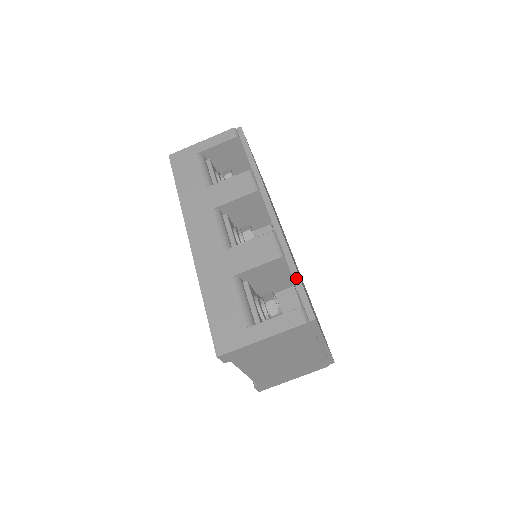
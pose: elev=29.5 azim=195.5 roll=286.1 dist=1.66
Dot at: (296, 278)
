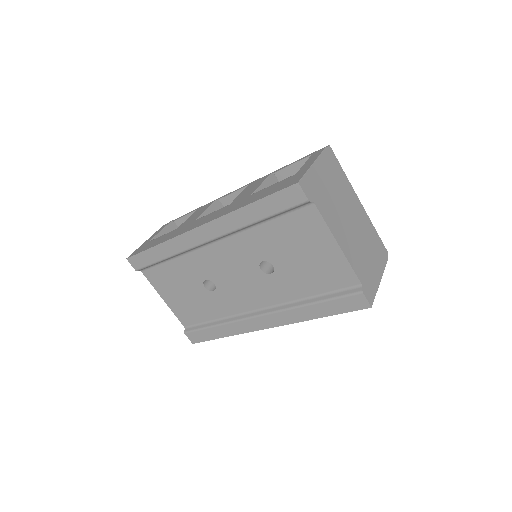
Dot at: (293, 163)
